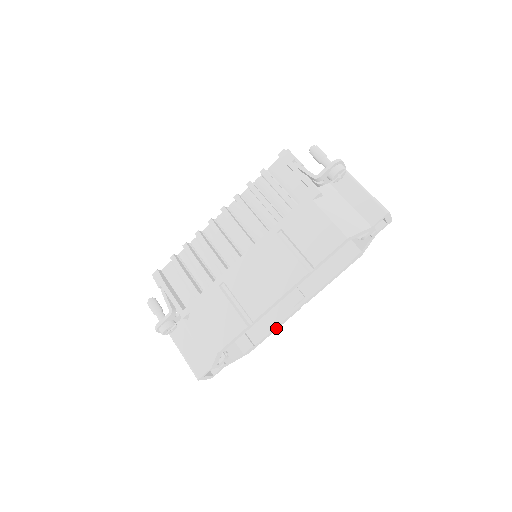
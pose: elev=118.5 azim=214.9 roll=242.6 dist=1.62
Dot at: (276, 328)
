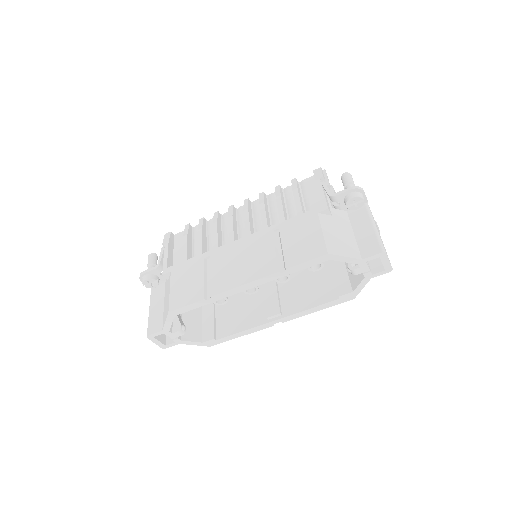
Dot at: (243, 333)
